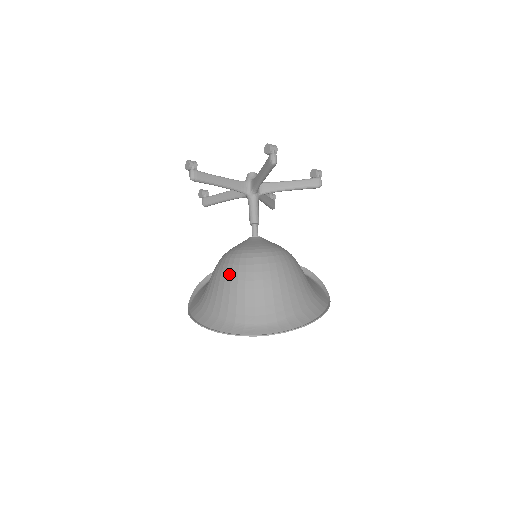
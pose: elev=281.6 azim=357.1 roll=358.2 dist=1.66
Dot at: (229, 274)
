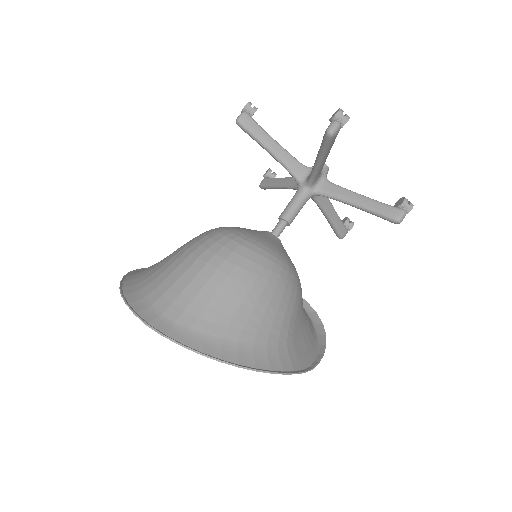
Dot at: (193, 243)
